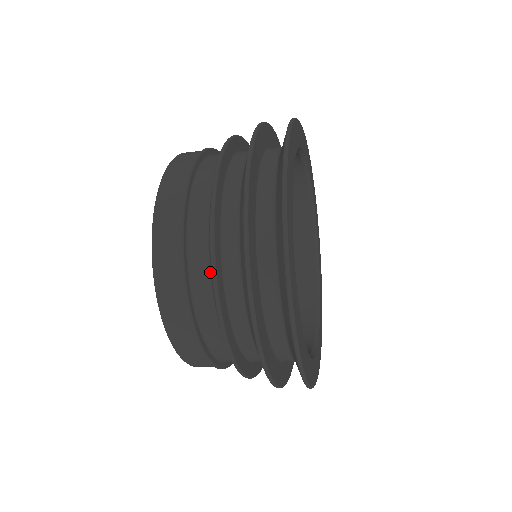
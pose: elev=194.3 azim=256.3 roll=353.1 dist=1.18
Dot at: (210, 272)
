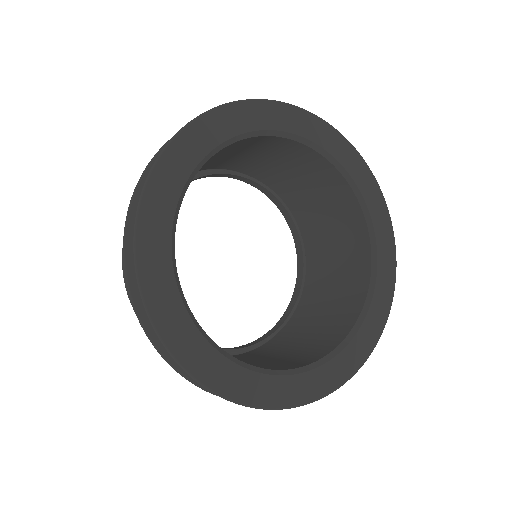
Dot at: occluded
